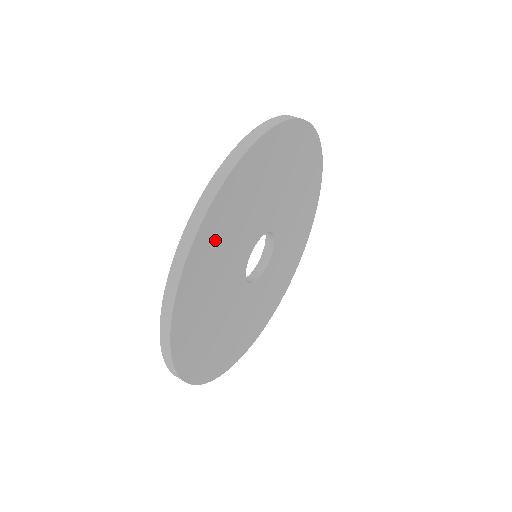
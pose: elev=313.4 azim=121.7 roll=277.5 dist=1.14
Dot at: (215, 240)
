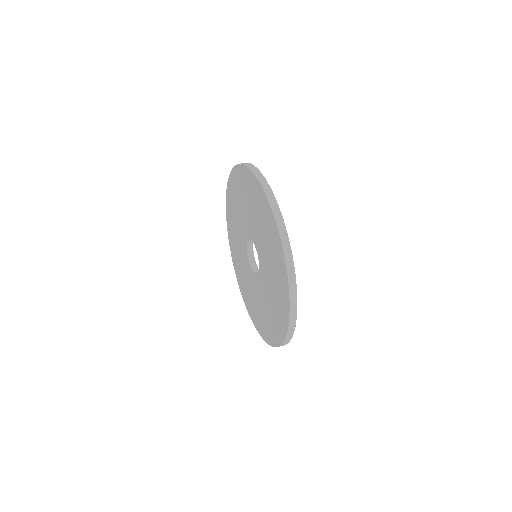
Dot at: occluded
